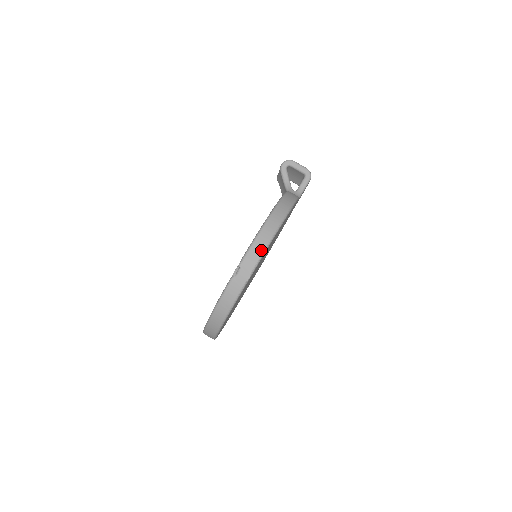
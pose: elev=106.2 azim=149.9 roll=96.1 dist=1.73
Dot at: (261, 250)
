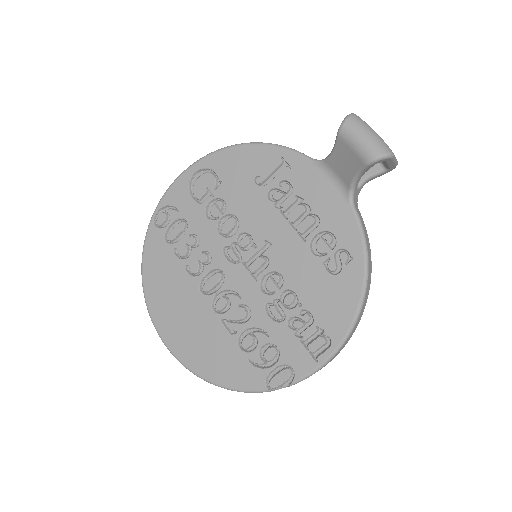
Dot at: occluded
